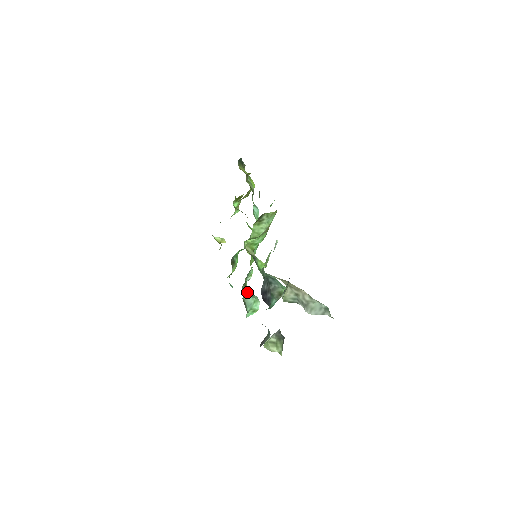
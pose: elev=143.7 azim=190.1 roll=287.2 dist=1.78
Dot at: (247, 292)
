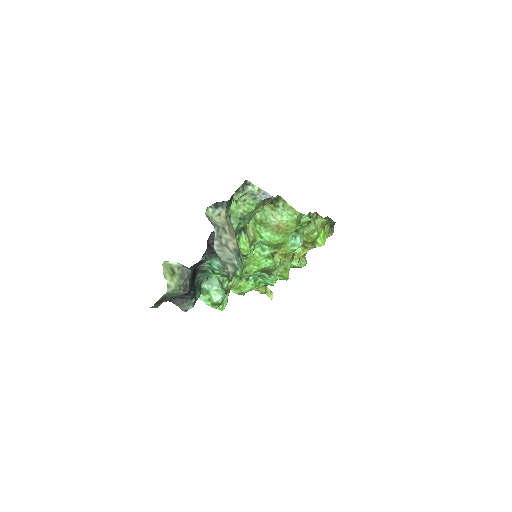
Dot at: (222, 281)
